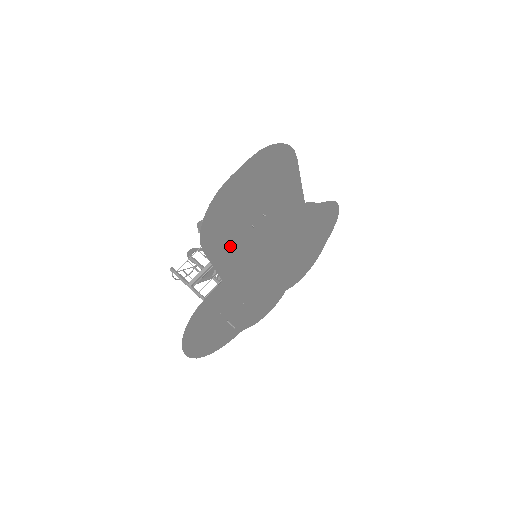
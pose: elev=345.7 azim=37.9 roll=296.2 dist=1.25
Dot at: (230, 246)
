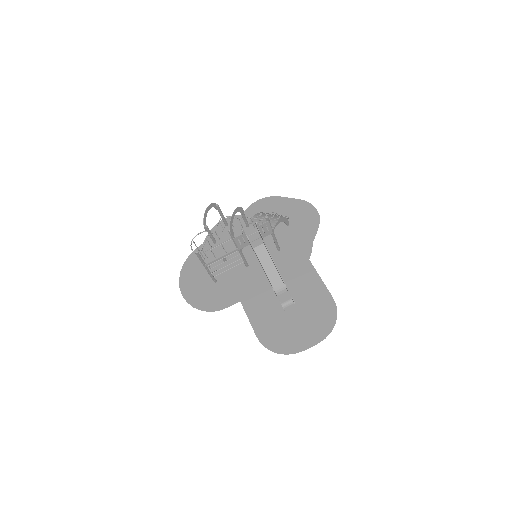
Dot at: (264, 313)
